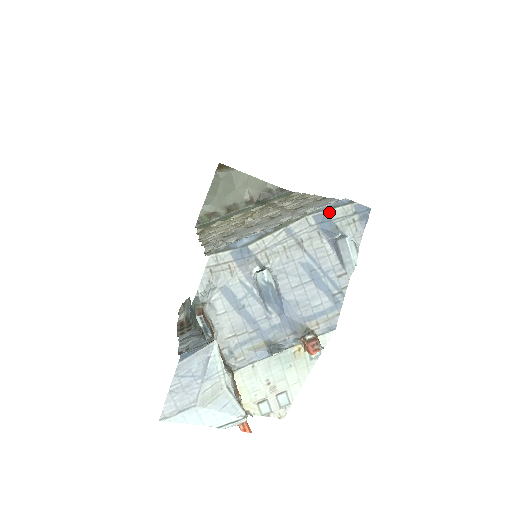
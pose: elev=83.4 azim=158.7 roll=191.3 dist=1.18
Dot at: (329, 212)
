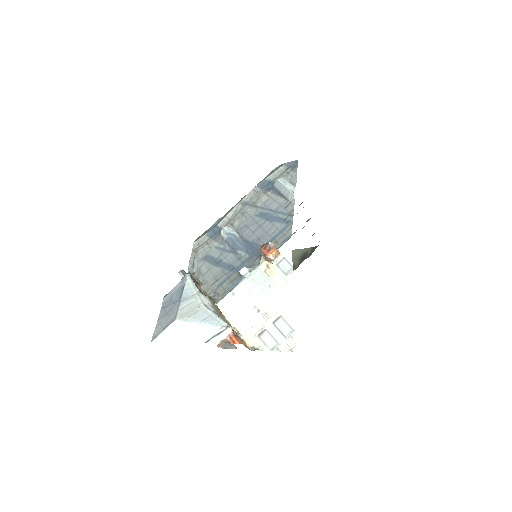
Dot at: (268, 178)
